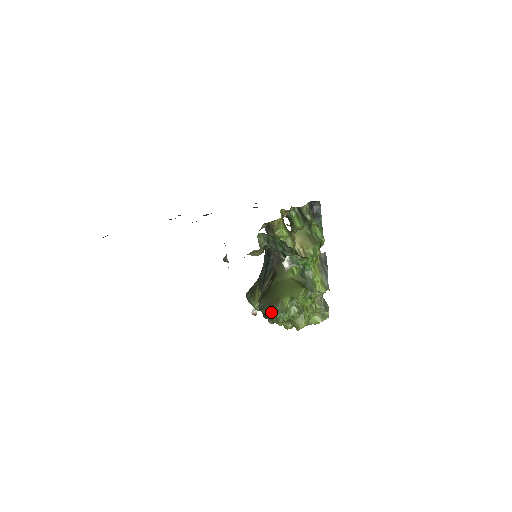
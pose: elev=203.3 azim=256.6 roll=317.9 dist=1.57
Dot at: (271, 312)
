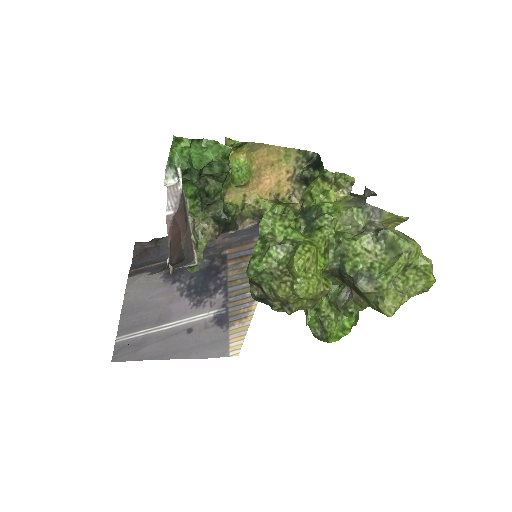
Dot at: (255, 284)
